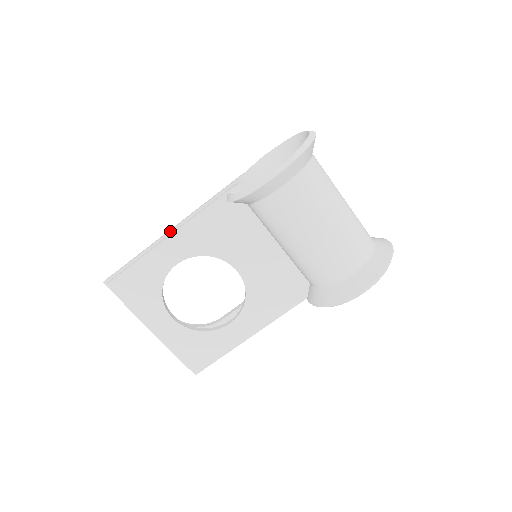
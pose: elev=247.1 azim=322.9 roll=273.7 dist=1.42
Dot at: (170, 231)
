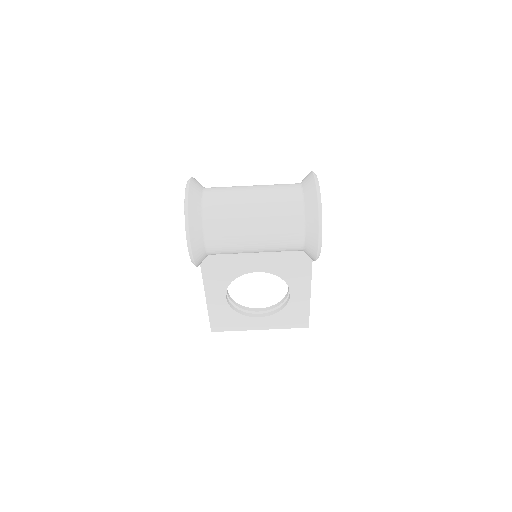
Dot at: occluded
